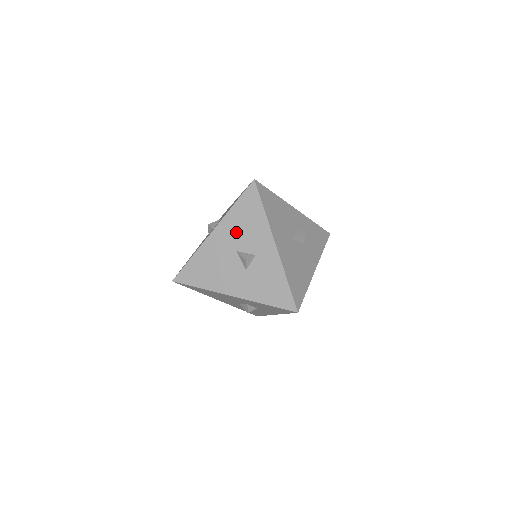
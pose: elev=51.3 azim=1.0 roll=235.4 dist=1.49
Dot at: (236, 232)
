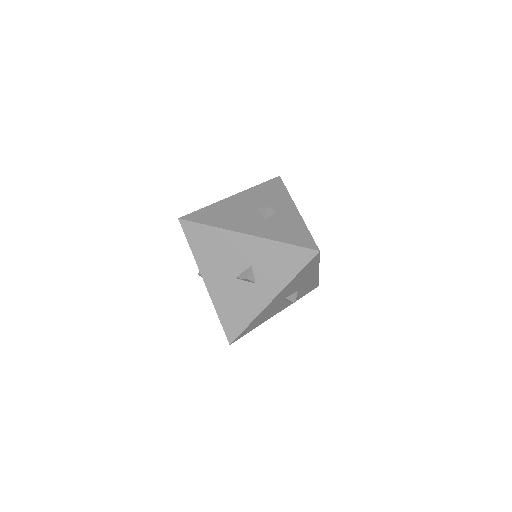
Dot at: (258, 198)
